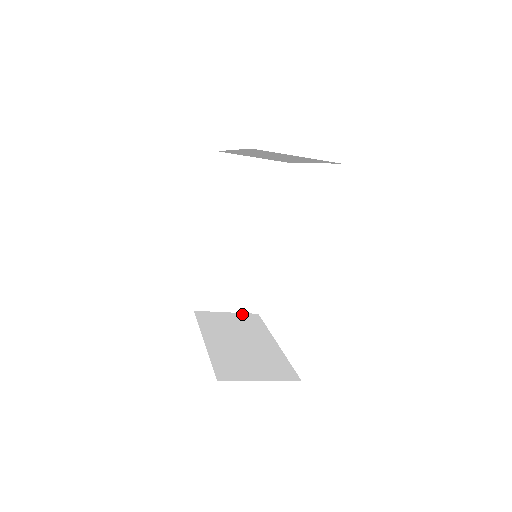
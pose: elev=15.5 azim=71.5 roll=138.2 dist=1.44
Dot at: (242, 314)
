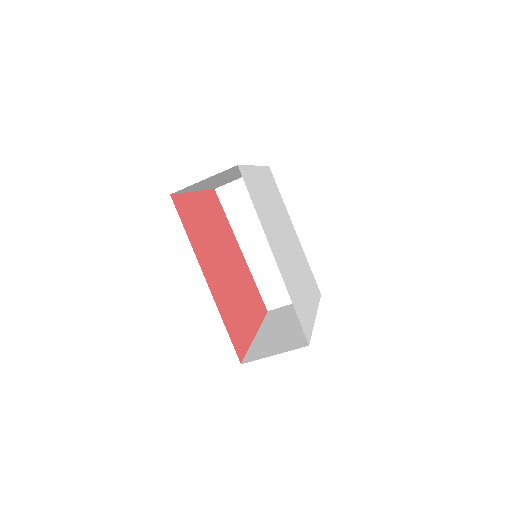
Dot at: occluded
